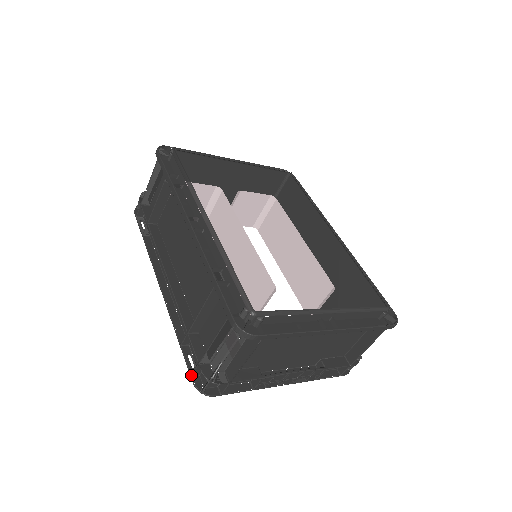
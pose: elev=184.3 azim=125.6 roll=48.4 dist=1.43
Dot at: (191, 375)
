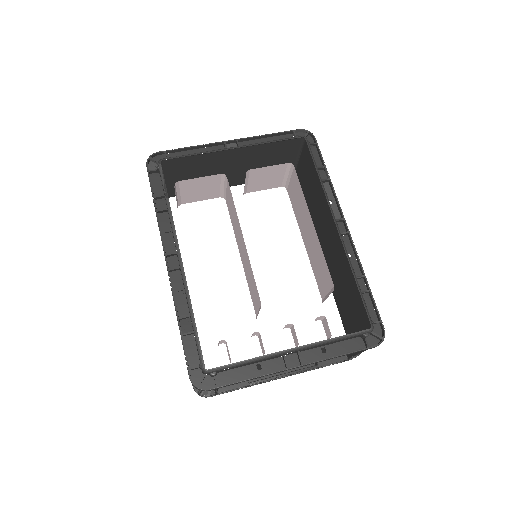
Dot at: occluded
